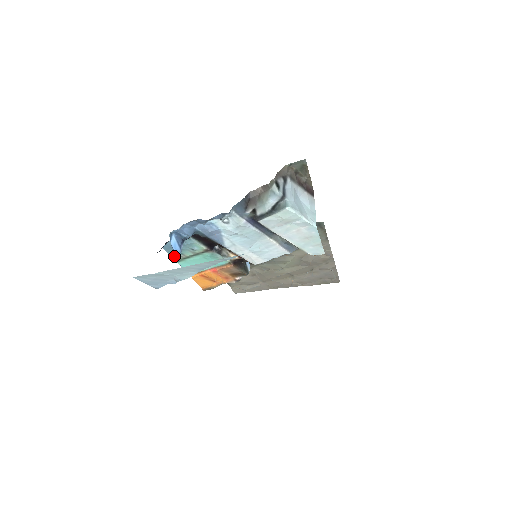
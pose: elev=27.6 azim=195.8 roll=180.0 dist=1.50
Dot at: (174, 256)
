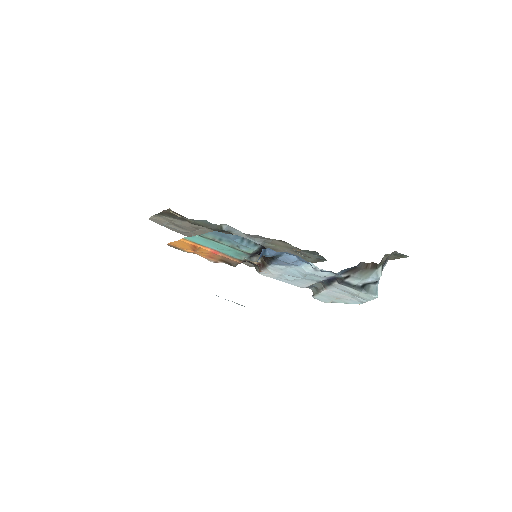
Dot at: (208, 235)
